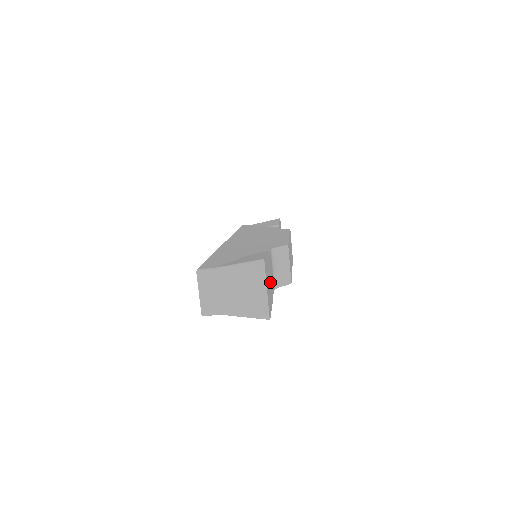
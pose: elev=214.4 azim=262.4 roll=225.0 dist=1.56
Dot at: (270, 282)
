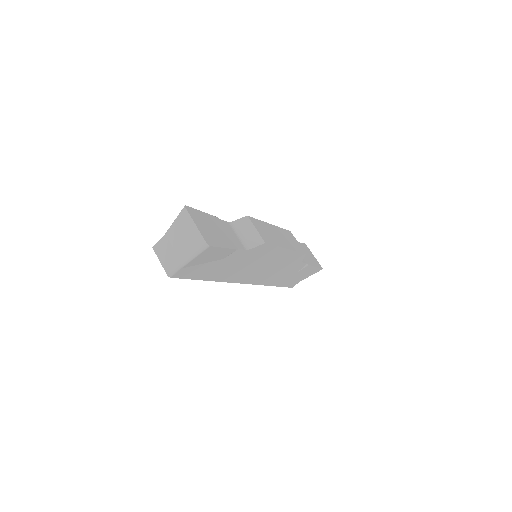
Dot at: (219, 233)
